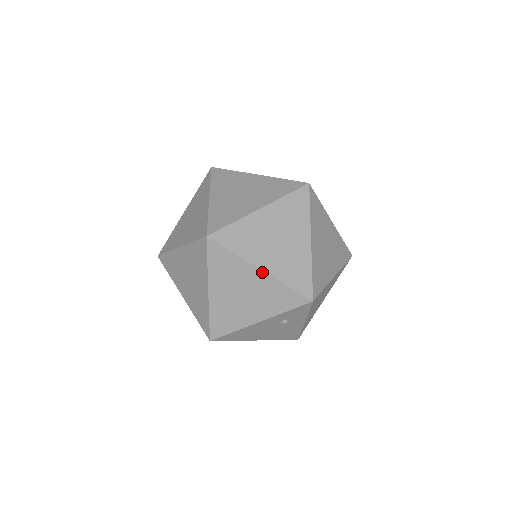
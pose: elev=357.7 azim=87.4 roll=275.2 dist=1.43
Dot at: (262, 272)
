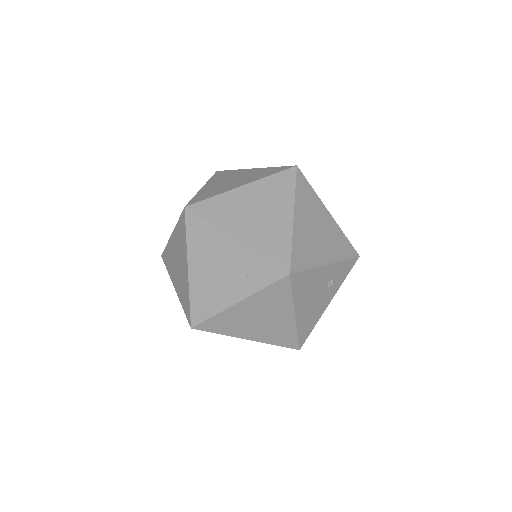
Dot at: (330, 215)
